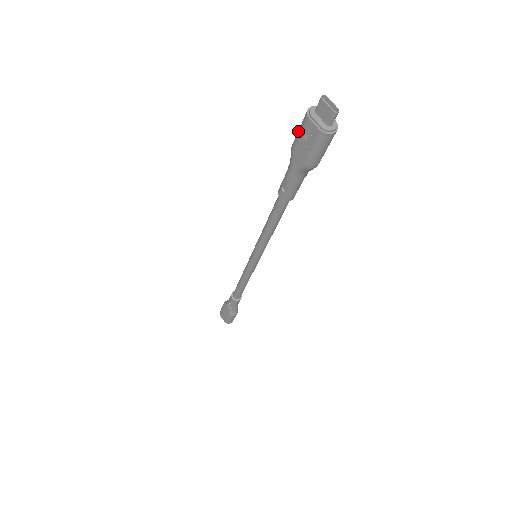
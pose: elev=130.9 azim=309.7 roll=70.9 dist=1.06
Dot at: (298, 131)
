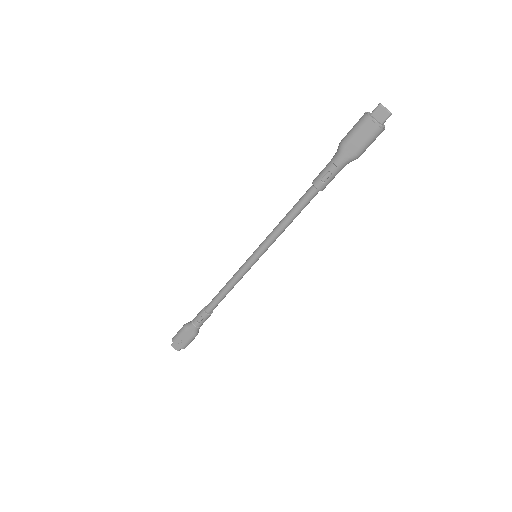
Dot at: (353, 130)
